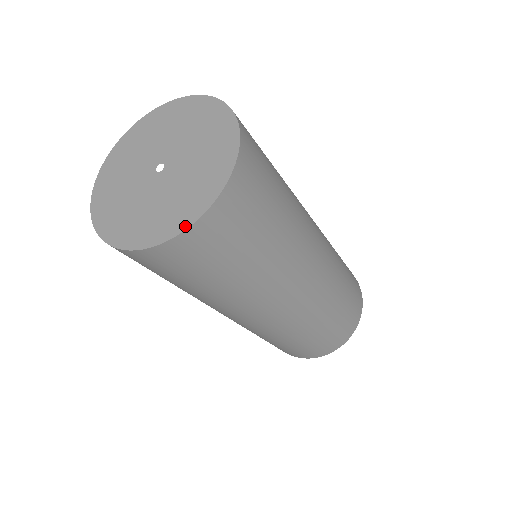
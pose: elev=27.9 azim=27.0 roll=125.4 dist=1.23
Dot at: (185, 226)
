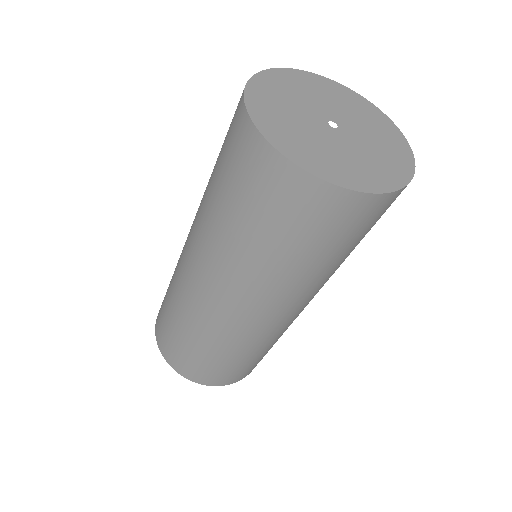
Dot at: (383, 190)
